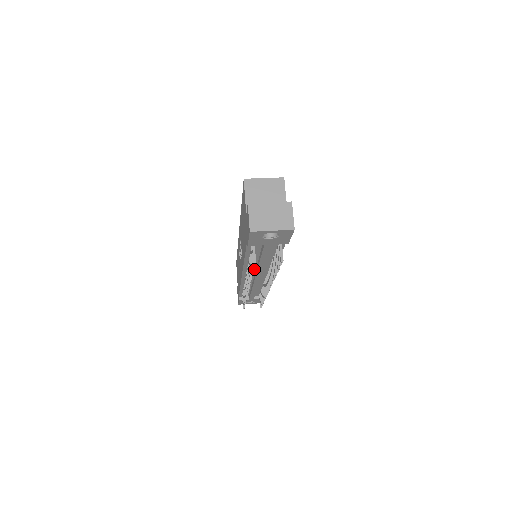
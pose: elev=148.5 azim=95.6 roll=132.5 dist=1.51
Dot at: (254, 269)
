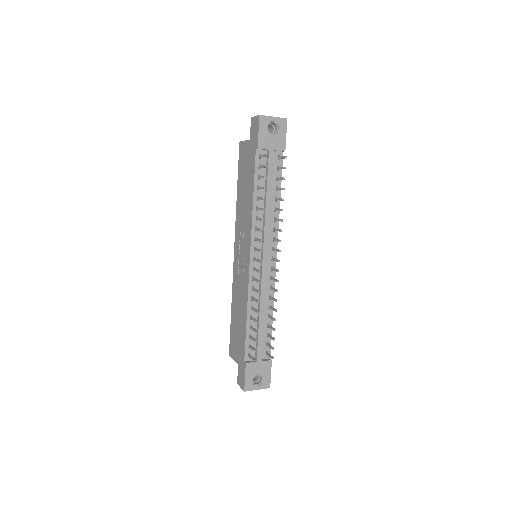
Dot at: (260, 238)
